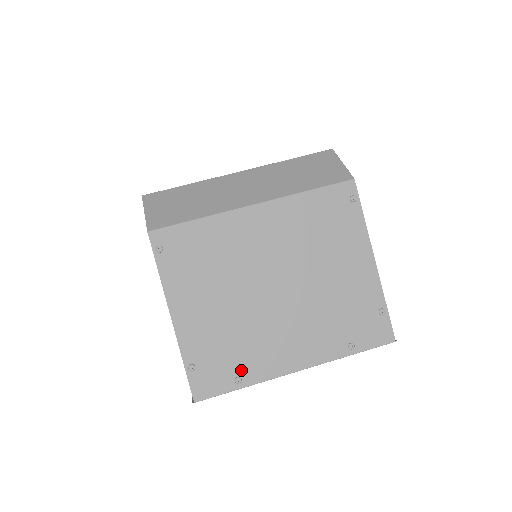
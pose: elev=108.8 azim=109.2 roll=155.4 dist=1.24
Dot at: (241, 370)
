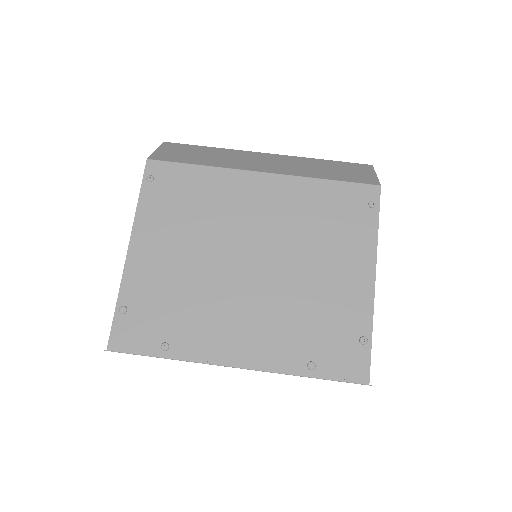
Dot at: (173, 336)
